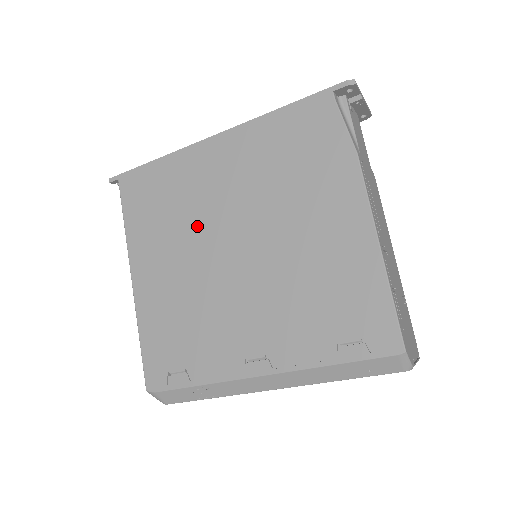
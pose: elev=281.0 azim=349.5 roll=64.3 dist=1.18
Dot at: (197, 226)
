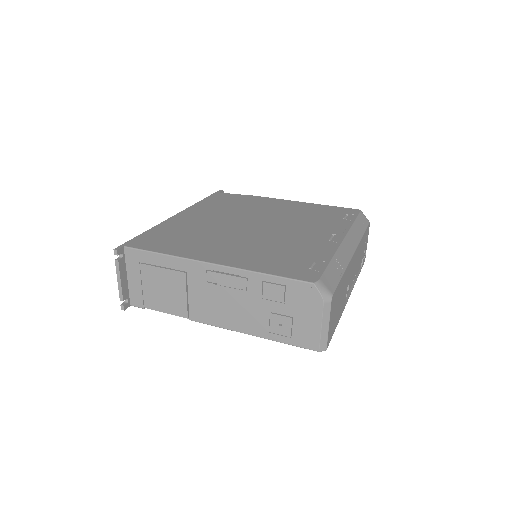
Dot at: (220, 231)
